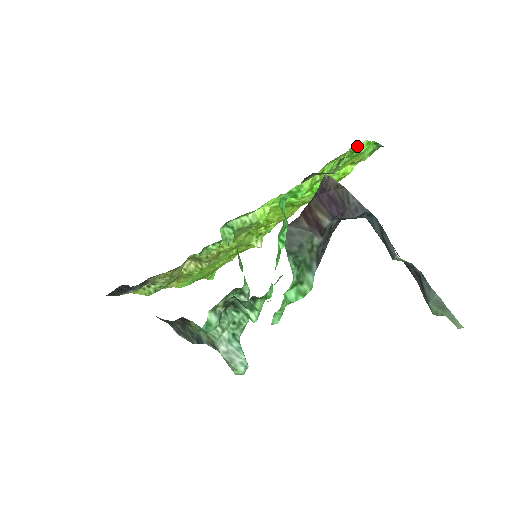
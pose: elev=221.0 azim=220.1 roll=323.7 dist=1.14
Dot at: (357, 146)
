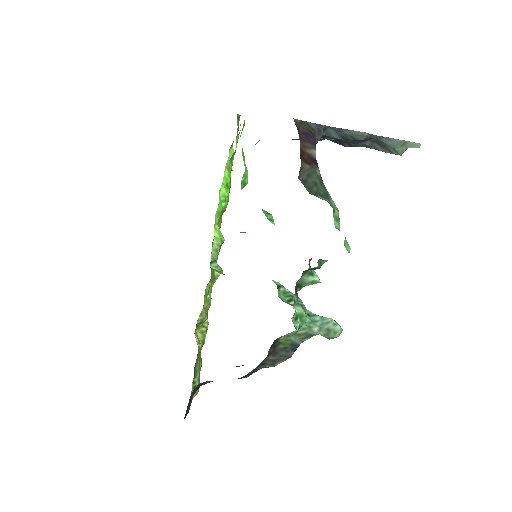
Dot at: occluded
